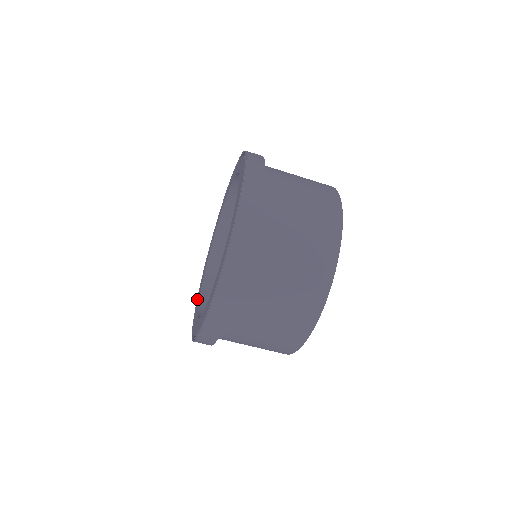
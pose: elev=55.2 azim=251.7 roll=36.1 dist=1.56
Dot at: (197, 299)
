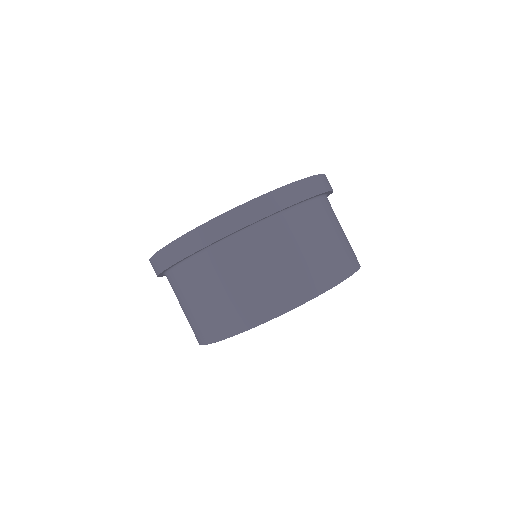
Dot at: occluded
